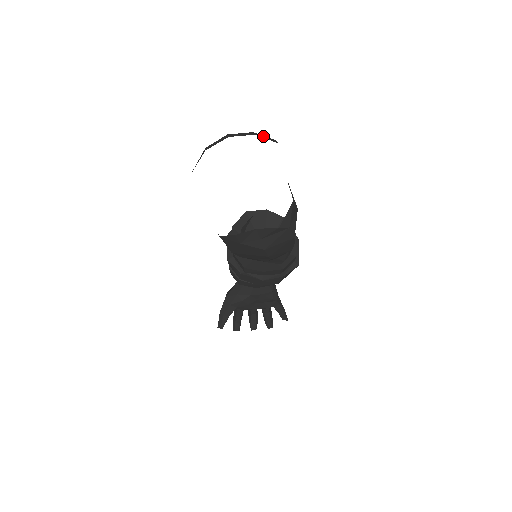
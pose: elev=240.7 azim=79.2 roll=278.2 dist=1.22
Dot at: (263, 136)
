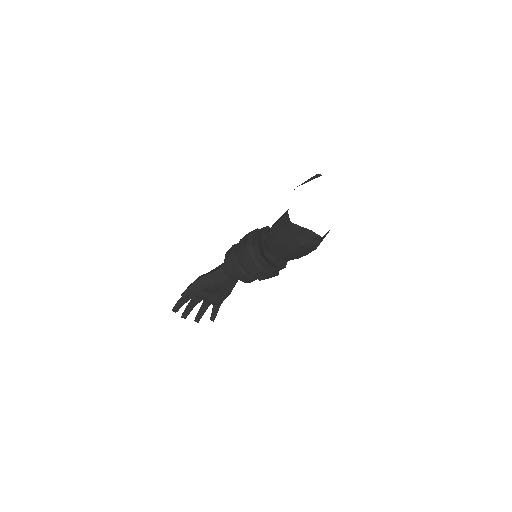
Dot at: occluded
